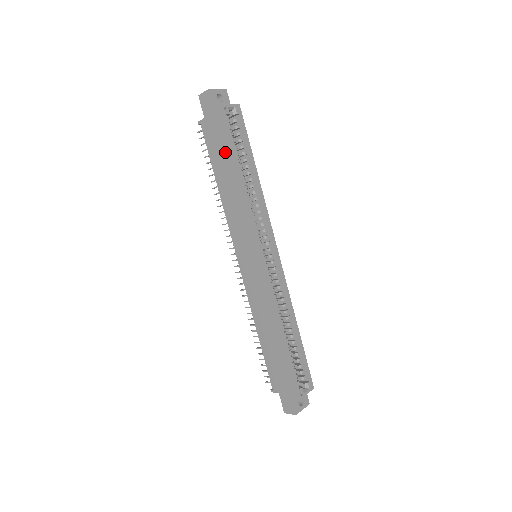
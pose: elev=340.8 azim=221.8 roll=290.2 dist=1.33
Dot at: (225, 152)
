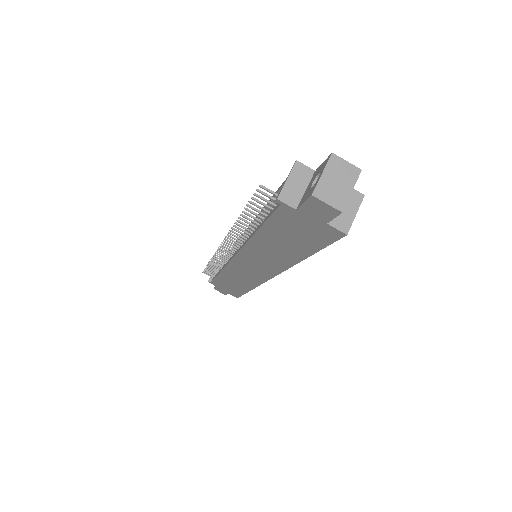
Dot at: (299, 243)
